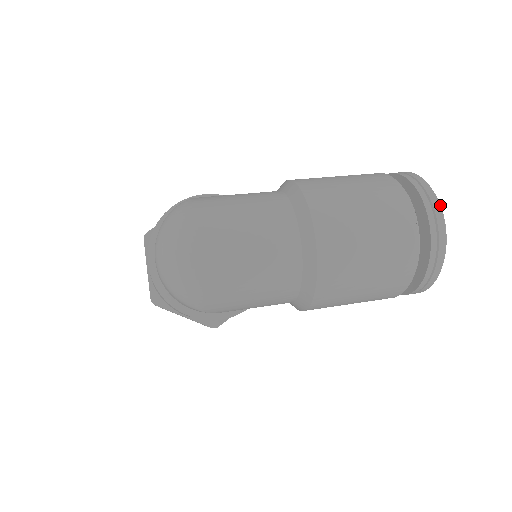
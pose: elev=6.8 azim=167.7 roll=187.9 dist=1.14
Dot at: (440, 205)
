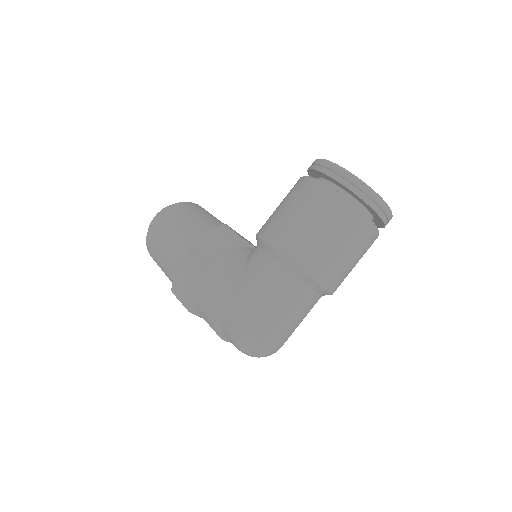
Dot at: (384, 201)
